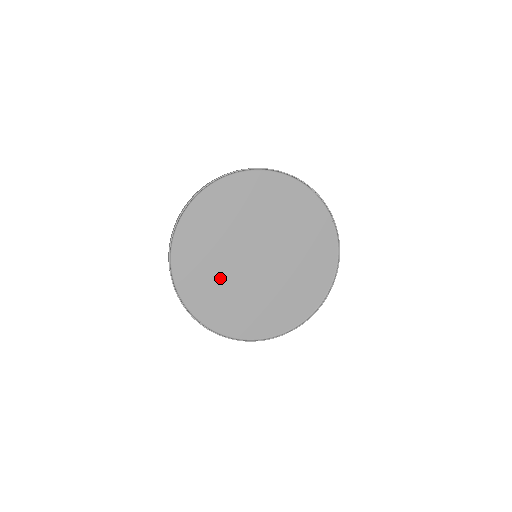
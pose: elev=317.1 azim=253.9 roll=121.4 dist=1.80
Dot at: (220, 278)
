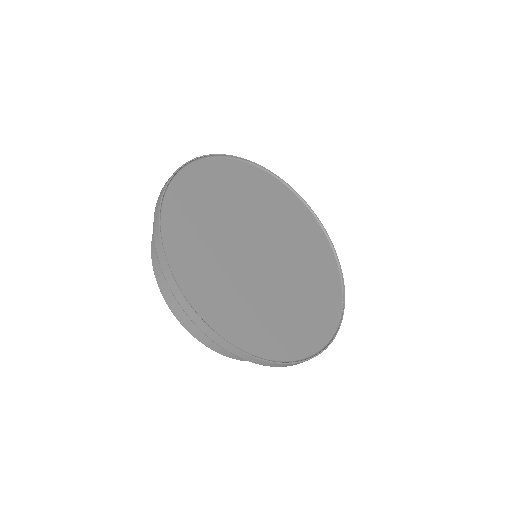
Dot at: (223, 264)
